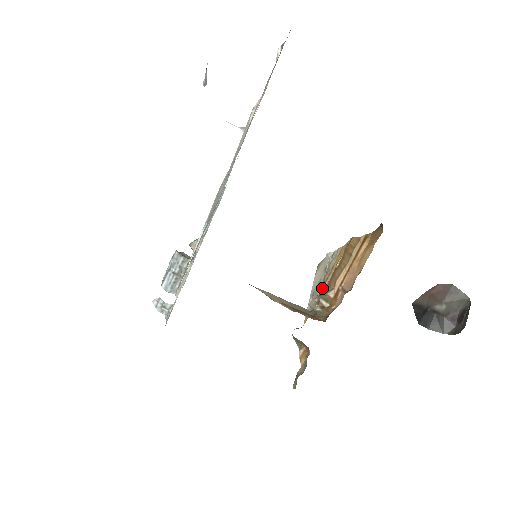
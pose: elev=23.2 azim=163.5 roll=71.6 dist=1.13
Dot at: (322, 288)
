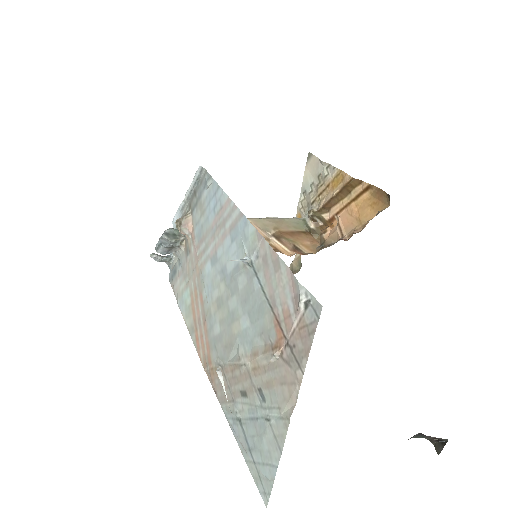
Dot at: (315, 199)
